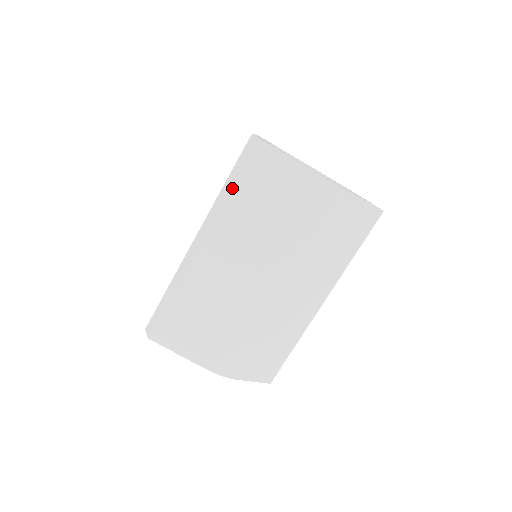
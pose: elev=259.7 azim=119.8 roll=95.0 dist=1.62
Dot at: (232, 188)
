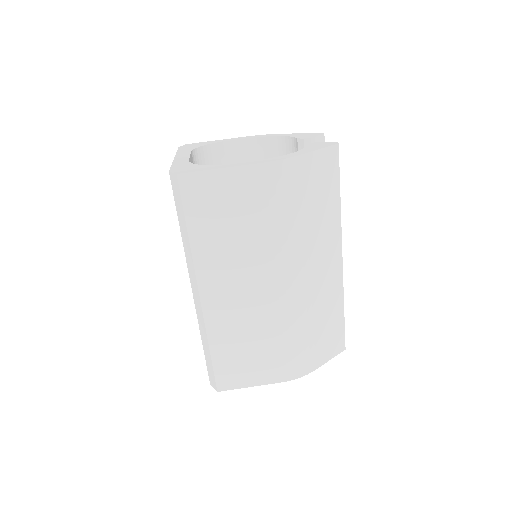
Dot at: (189, 232)
